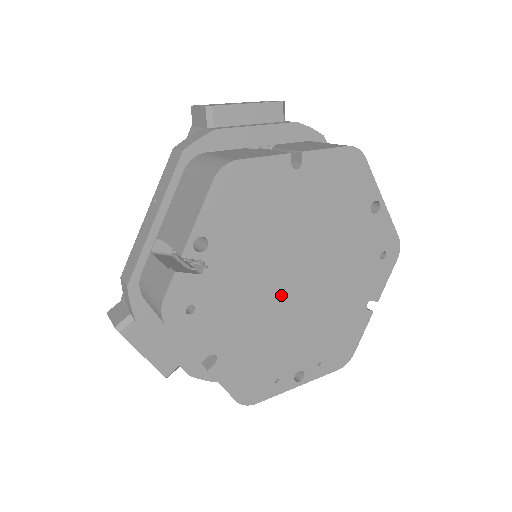
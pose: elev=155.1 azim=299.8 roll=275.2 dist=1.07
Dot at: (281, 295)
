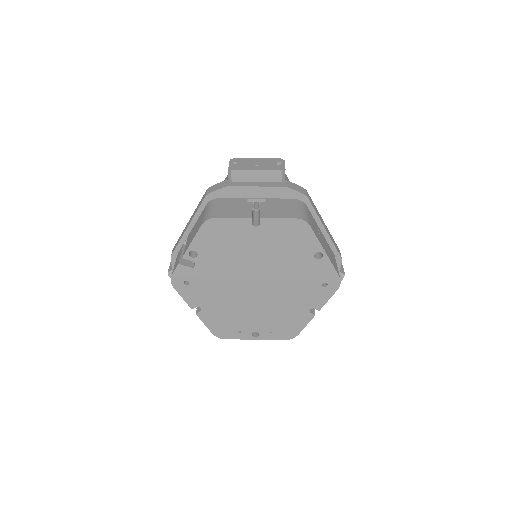
Dot at: (243, 289)
